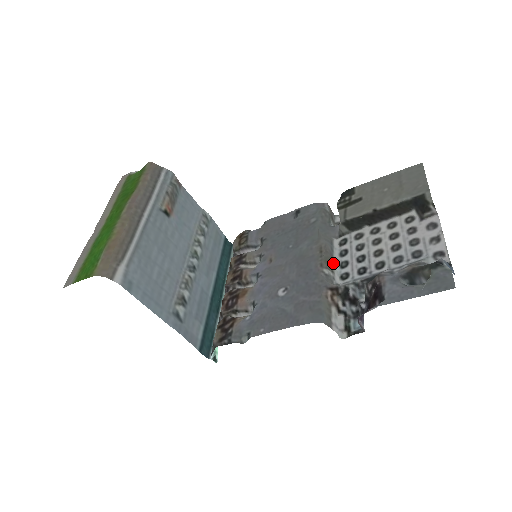
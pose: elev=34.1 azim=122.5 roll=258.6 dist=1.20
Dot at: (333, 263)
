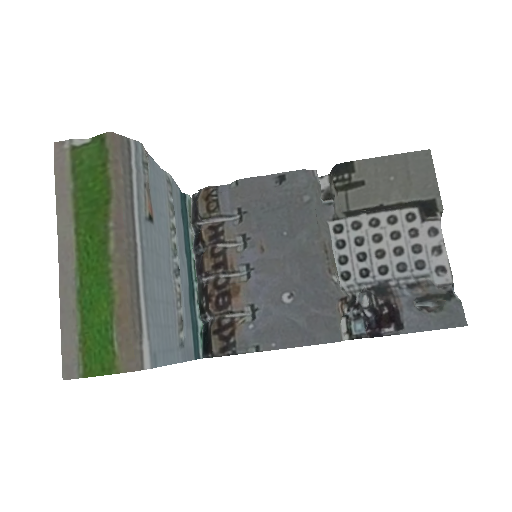
Dot at: (335, 261)
